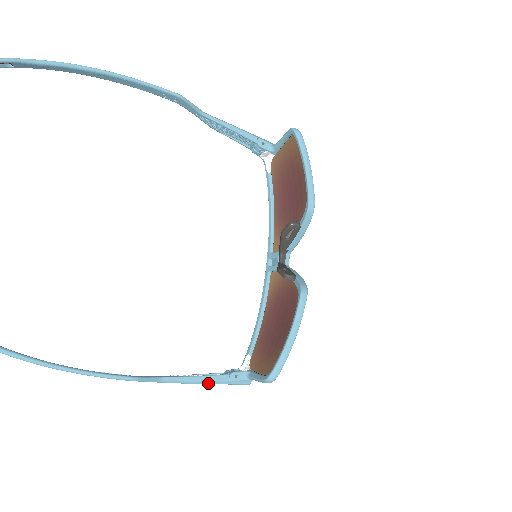
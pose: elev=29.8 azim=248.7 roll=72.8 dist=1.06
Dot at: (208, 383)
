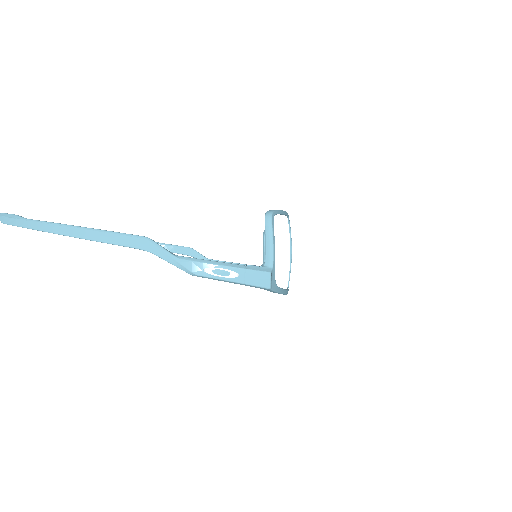
Dot at: (223, 265)
